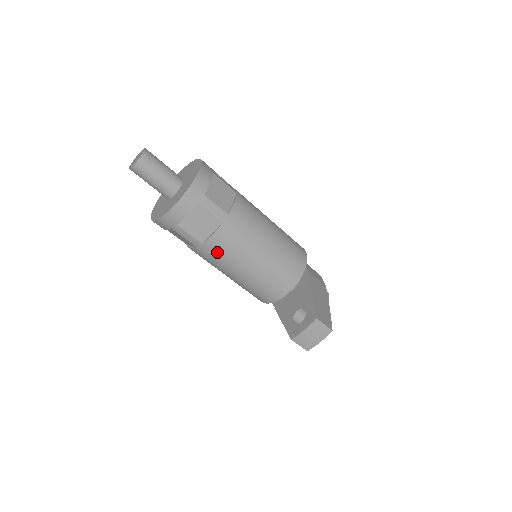
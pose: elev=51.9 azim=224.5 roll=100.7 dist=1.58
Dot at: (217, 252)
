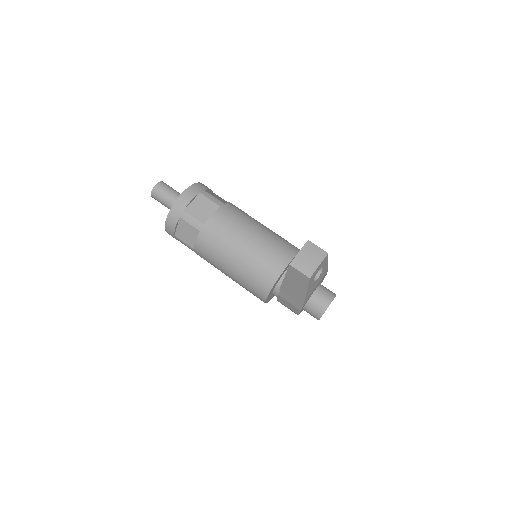
Dot at: (217, 230)
